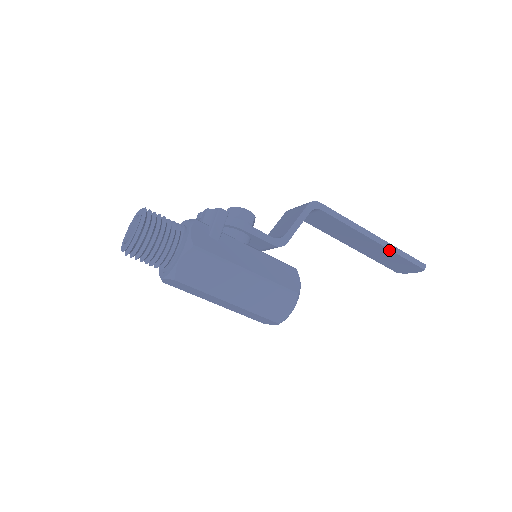
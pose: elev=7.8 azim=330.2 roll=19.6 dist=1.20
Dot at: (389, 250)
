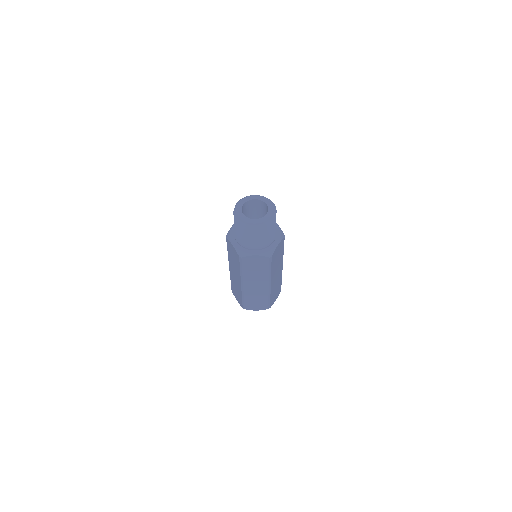
Dot at: occluded
